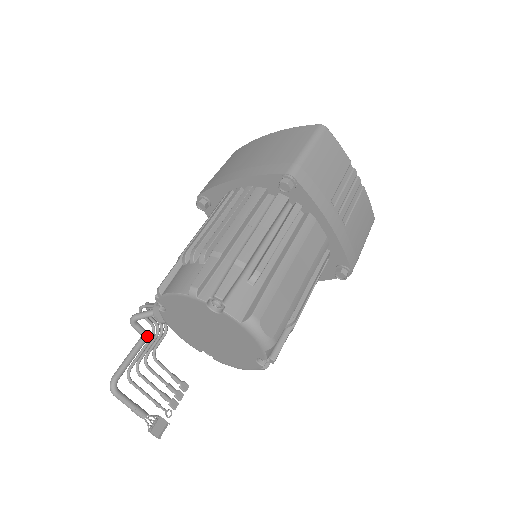
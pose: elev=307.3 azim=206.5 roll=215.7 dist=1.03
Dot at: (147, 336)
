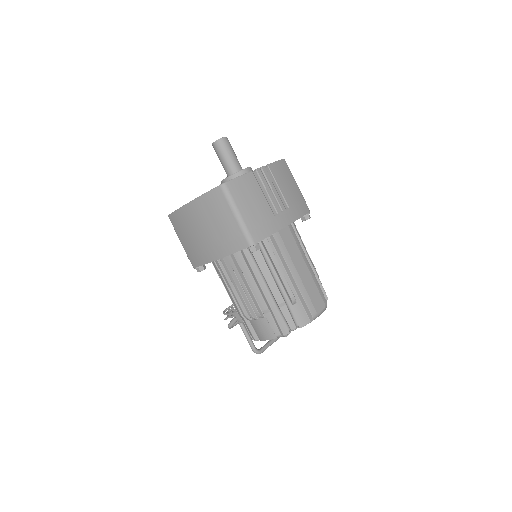
Dot at: occluded
